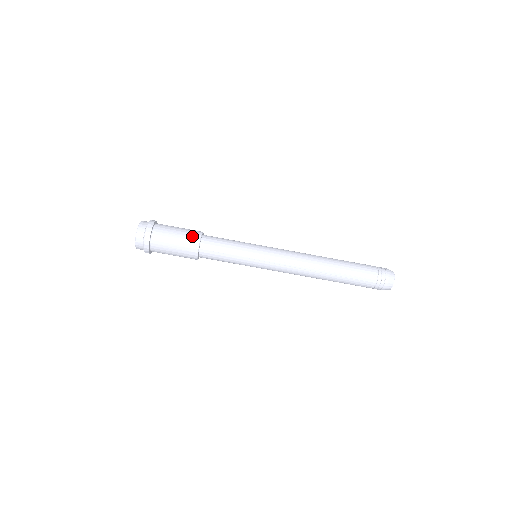
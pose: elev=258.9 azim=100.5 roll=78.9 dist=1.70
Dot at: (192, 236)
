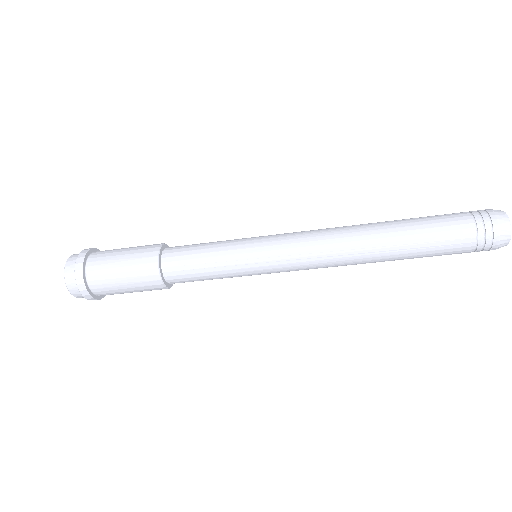
Dot at: (145, 256)
